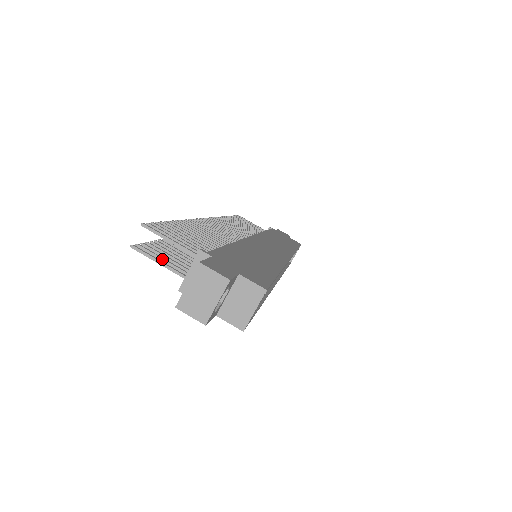
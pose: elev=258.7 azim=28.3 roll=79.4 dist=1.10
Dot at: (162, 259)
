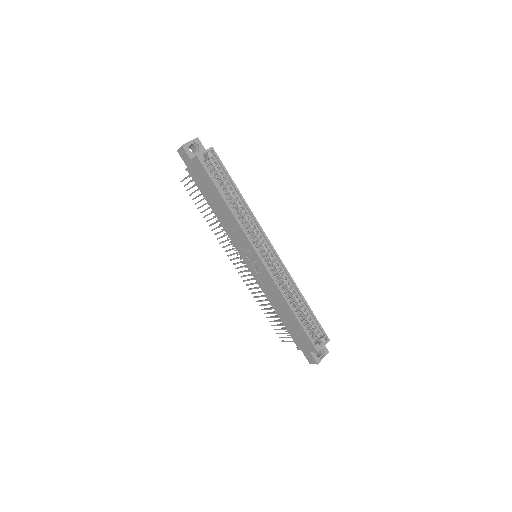
Dot at: (189, 182)
